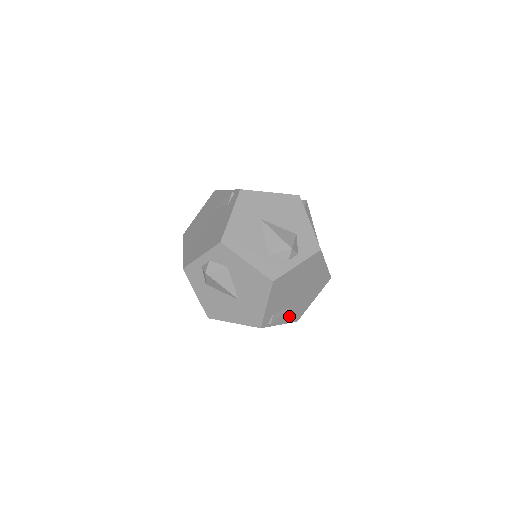
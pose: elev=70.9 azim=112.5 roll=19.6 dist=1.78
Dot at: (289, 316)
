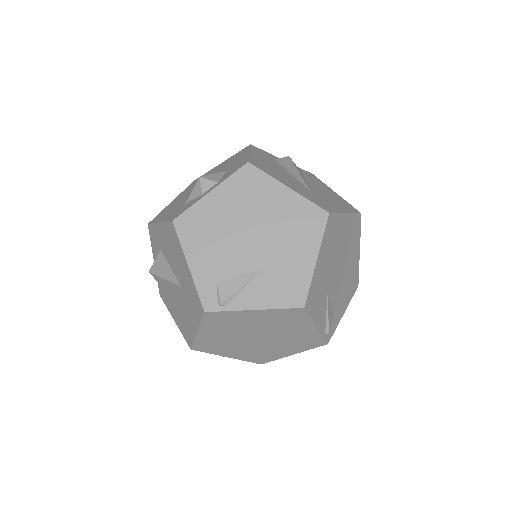
Dot at: (268, 293)
